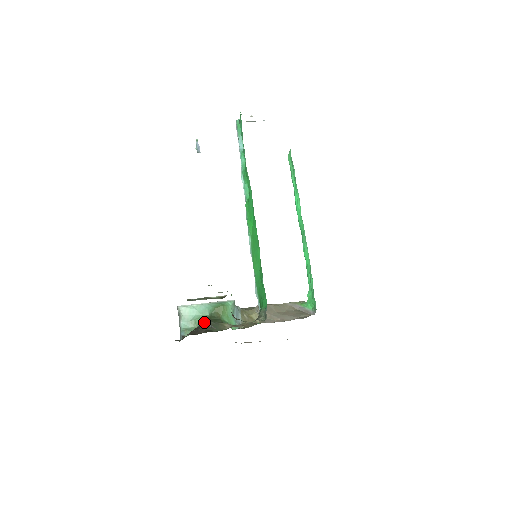
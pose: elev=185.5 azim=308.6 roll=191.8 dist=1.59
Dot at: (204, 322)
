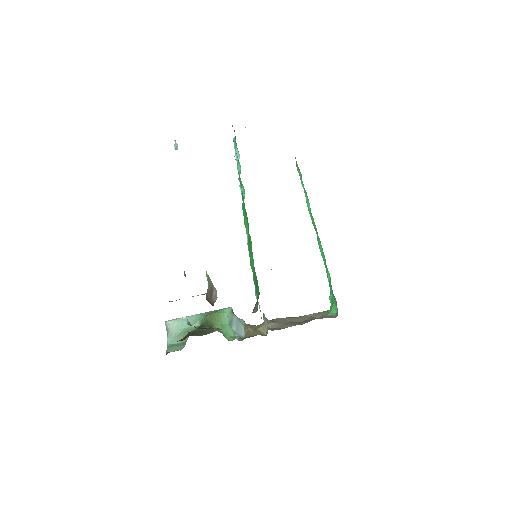
Dot at: occluded
